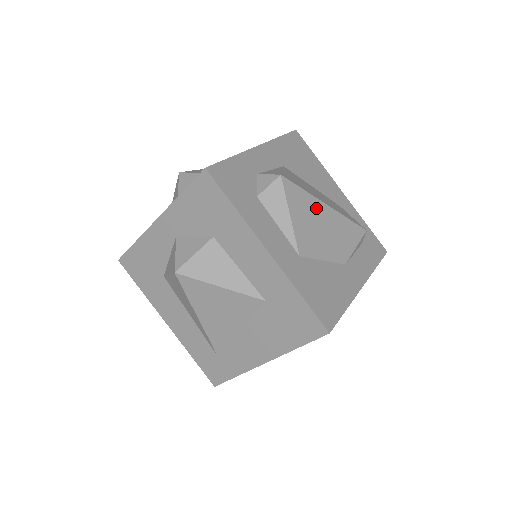
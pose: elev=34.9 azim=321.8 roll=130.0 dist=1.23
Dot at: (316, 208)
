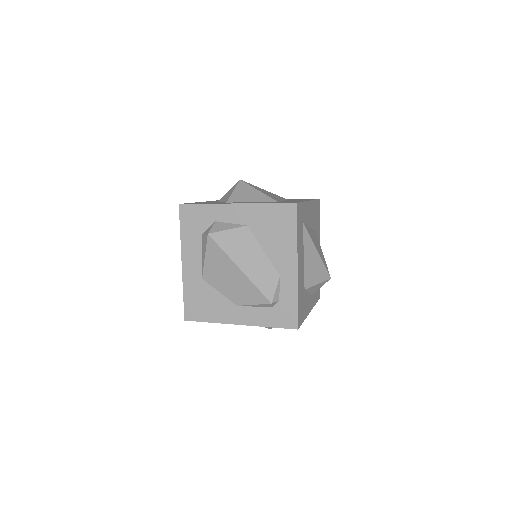
Dot at: (228, 265)
